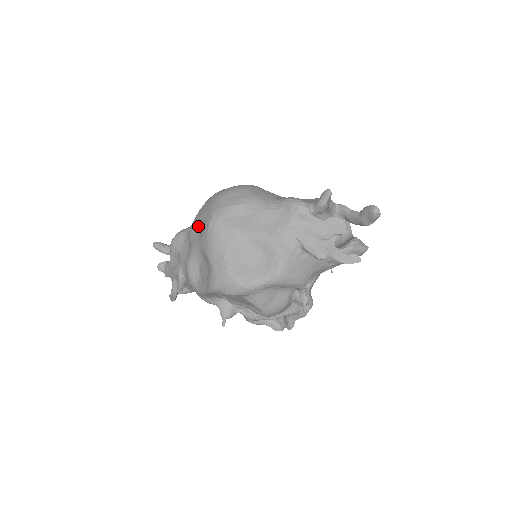
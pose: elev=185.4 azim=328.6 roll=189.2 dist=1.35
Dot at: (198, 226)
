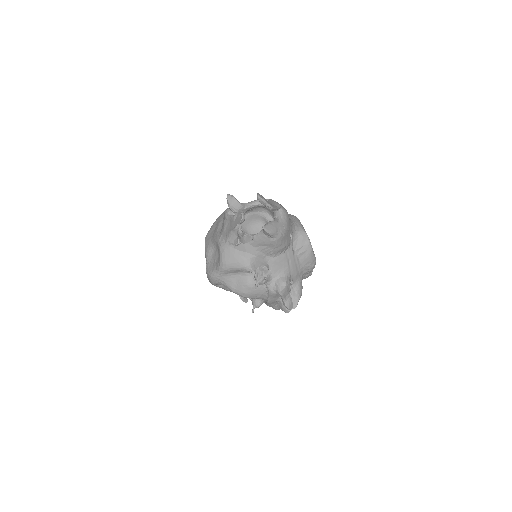
Dot at: occluded
